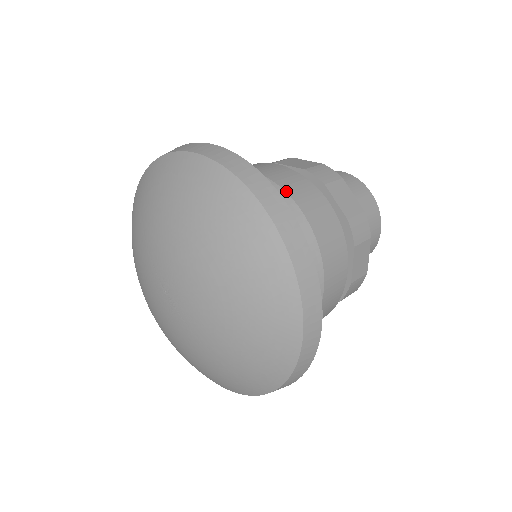
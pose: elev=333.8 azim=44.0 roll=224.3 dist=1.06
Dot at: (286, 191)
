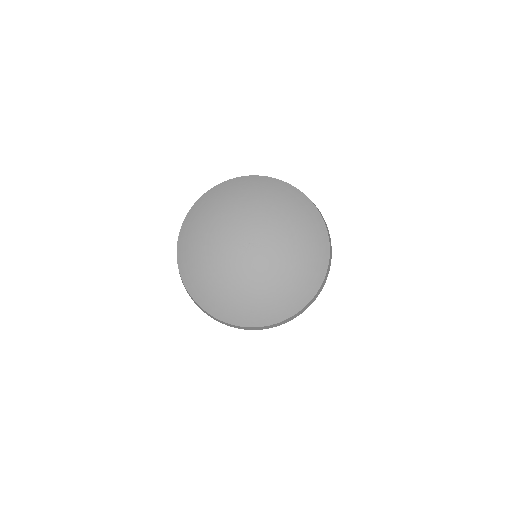
Dot at: occluded
